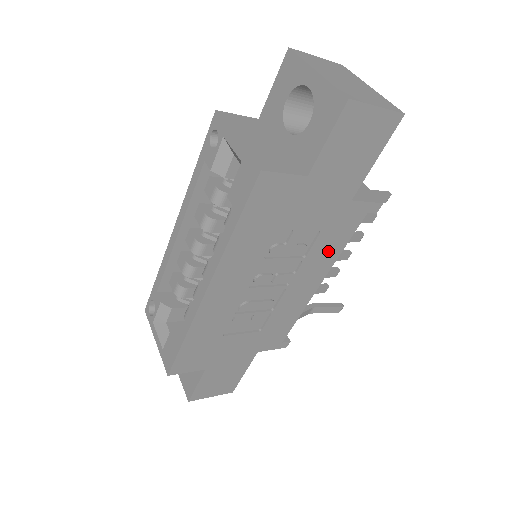
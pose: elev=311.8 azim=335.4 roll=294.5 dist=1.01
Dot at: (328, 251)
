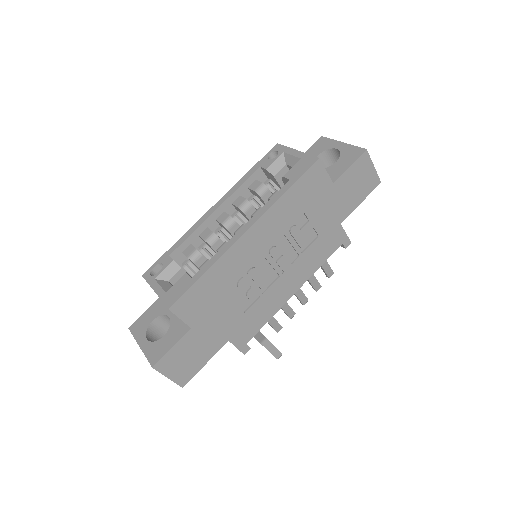
Dot at: (314, 260)
